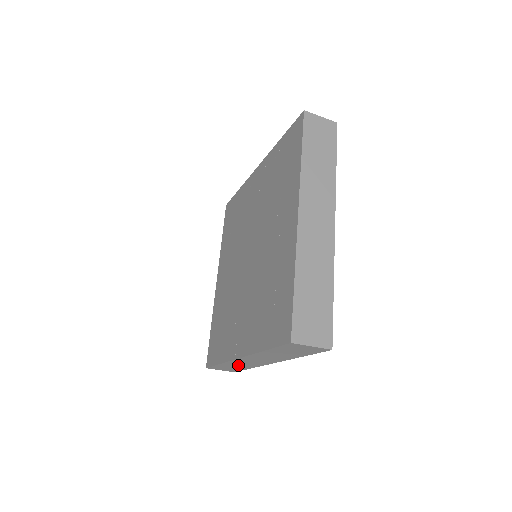
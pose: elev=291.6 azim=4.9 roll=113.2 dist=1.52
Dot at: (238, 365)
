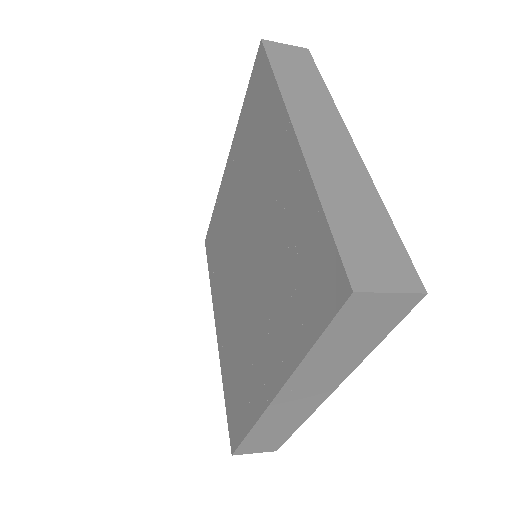
Dot at: (277, 425)
